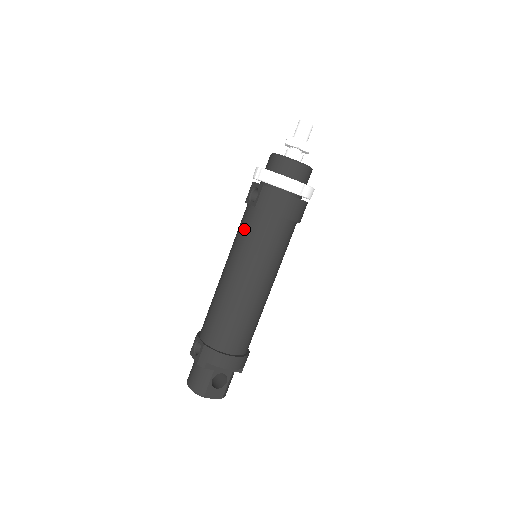
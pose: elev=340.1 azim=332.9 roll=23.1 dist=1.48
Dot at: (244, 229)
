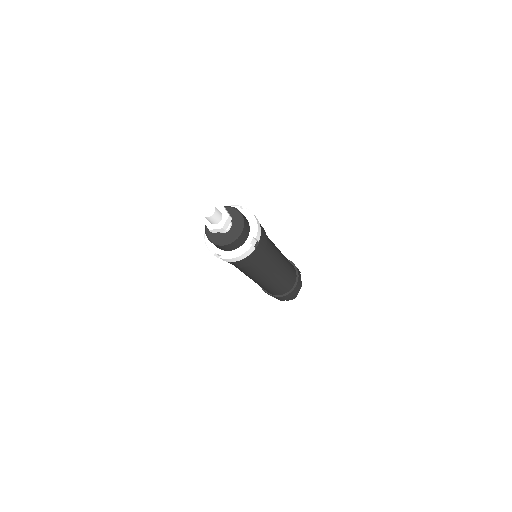
Dot at: occluded
